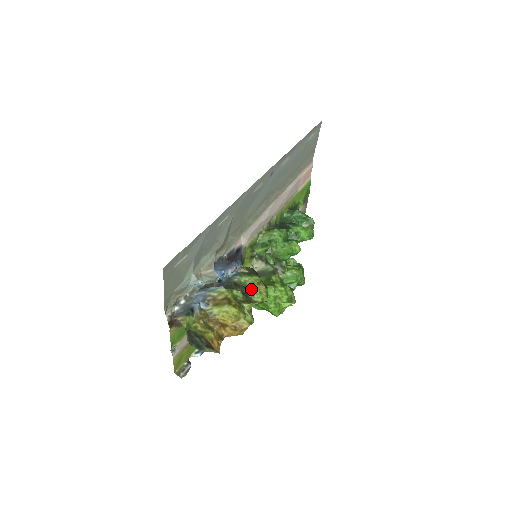
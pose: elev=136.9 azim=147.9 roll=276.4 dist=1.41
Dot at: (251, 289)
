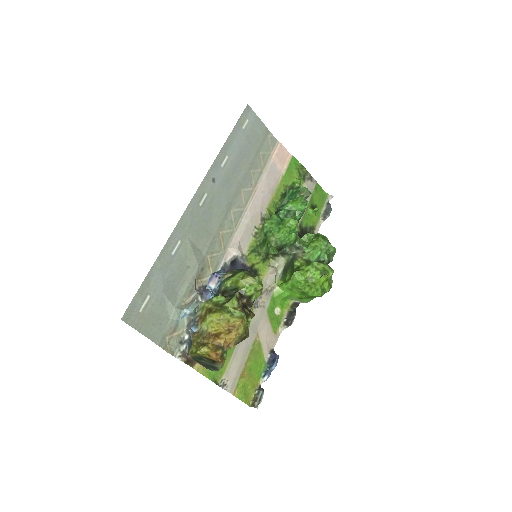
Dot at: (240, 287)
